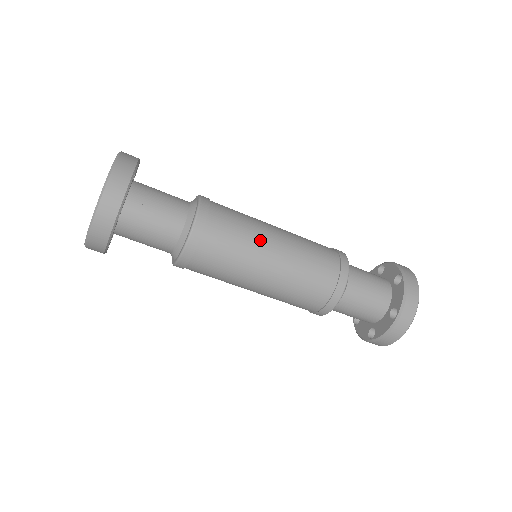
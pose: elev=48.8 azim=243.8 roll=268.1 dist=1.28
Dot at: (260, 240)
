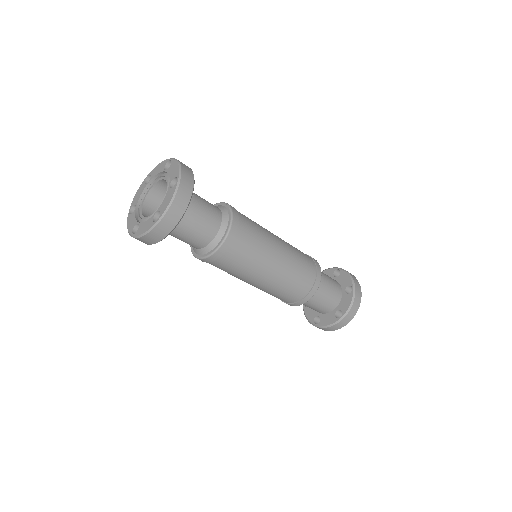
Dot at: (268, 254)
